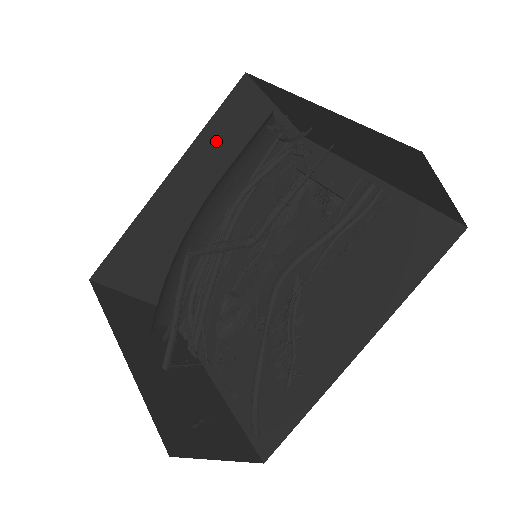
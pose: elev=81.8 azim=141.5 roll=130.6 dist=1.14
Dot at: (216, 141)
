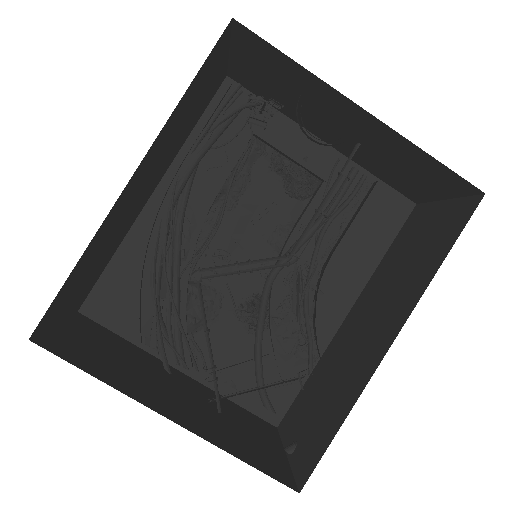
Dot at: (181, 110)
